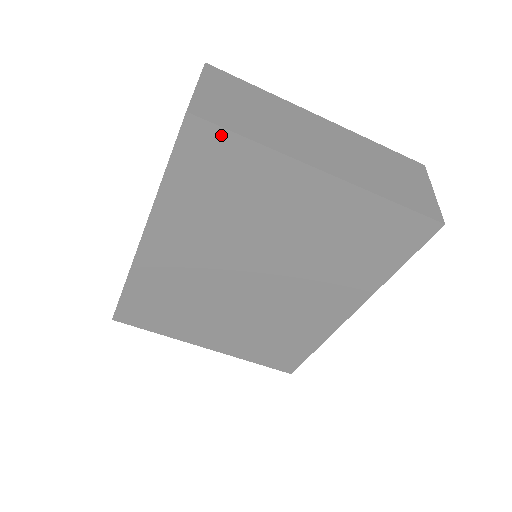
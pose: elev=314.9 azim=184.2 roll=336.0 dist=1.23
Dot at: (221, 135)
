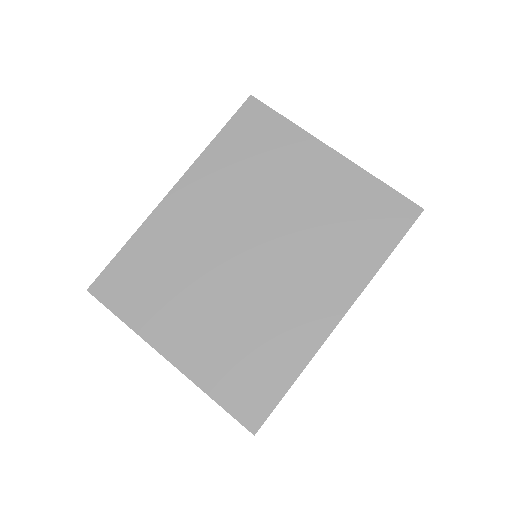
Dot at: (267, 112)
